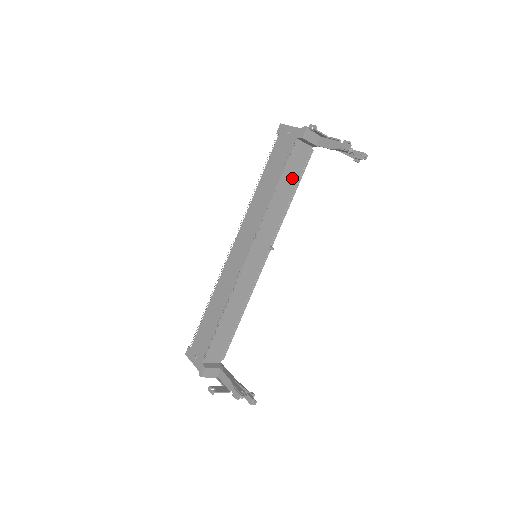
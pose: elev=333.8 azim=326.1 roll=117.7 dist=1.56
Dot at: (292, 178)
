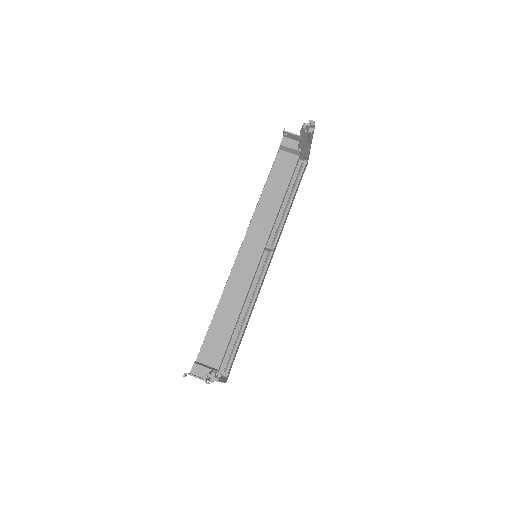
Dot at: (281, 181)
